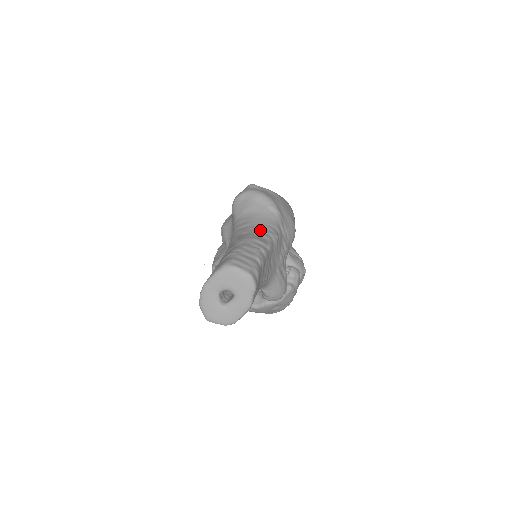
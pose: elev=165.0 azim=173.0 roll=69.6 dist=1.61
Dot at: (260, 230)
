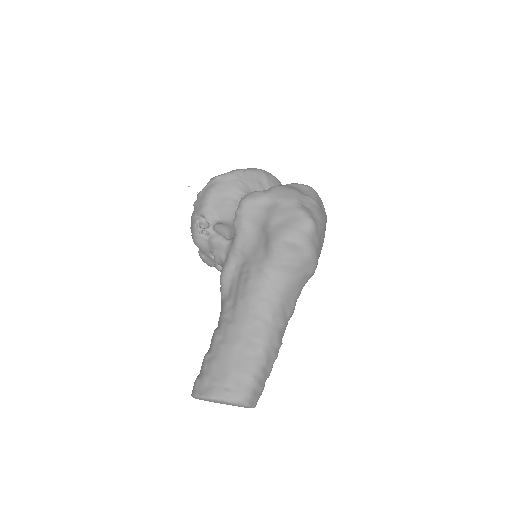
Dot at: (285, 312)
